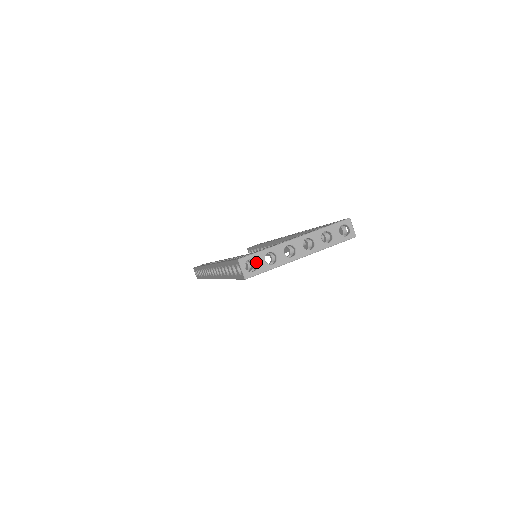
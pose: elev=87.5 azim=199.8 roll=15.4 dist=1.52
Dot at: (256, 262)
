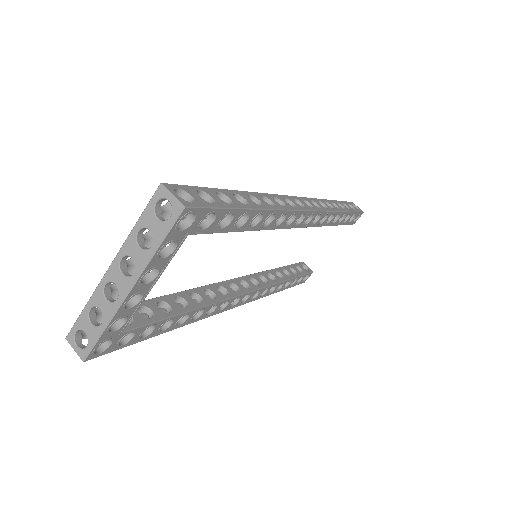
Dot at: occluded
